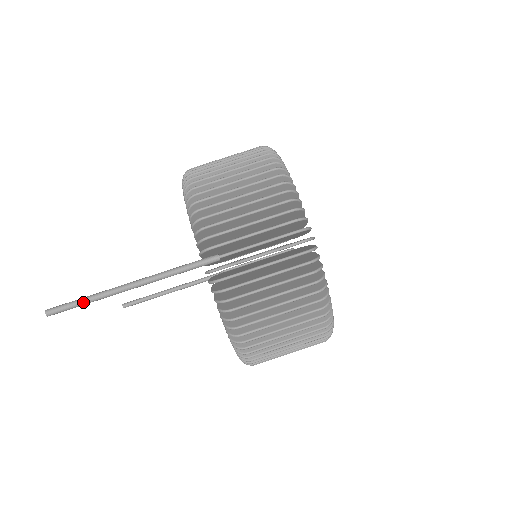
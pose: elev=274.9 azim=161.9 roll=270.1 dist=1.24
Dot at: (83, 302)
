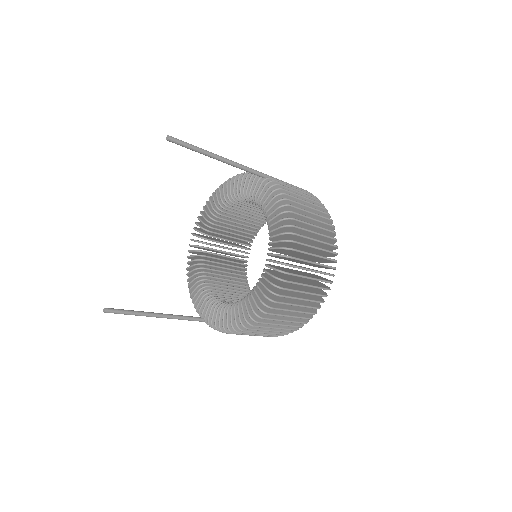
Dot at: occluded
